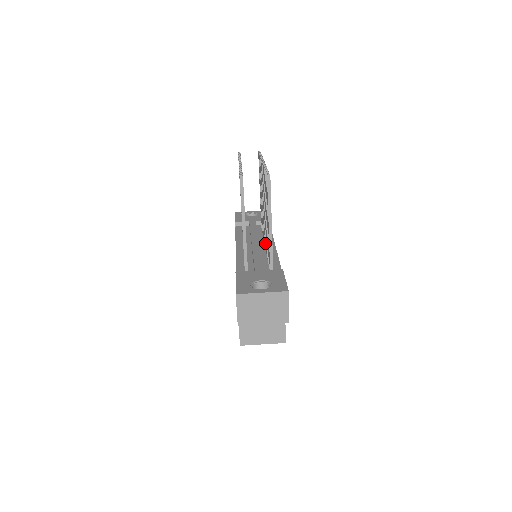
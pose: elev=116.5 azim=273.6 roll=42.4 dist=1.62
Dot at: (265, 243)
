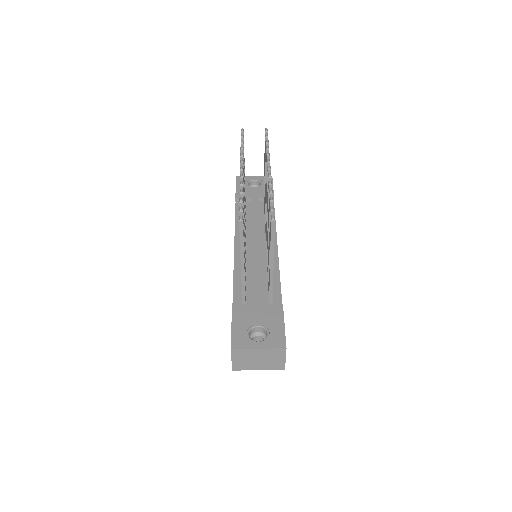
Dot at: occluded
